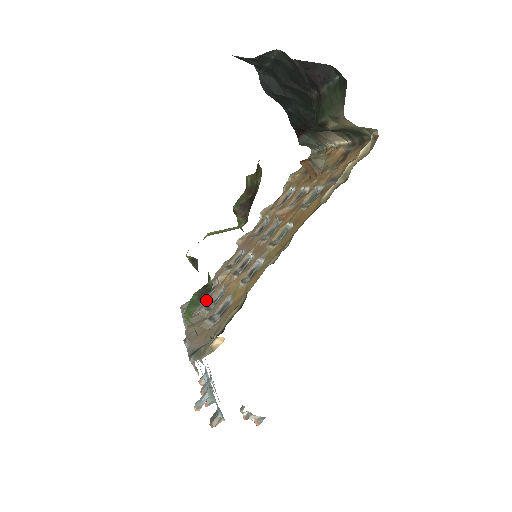
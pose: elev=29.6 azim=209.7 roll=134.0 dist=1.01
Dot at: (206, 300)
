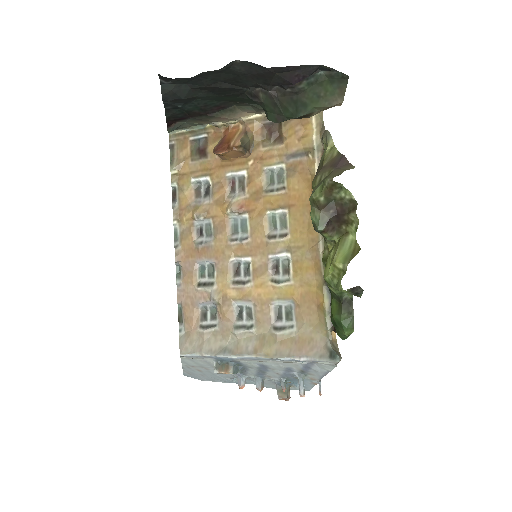
Dot at: (218, 326)
